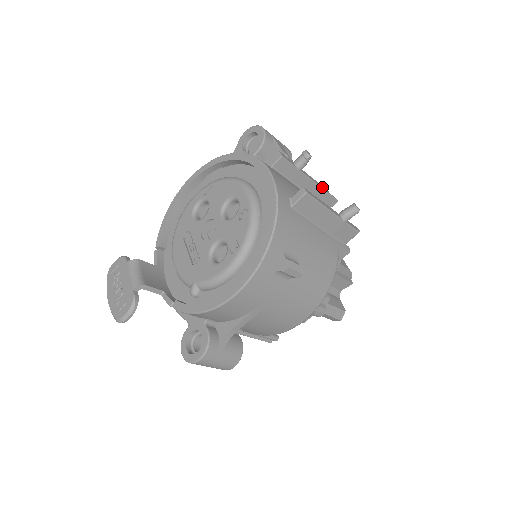
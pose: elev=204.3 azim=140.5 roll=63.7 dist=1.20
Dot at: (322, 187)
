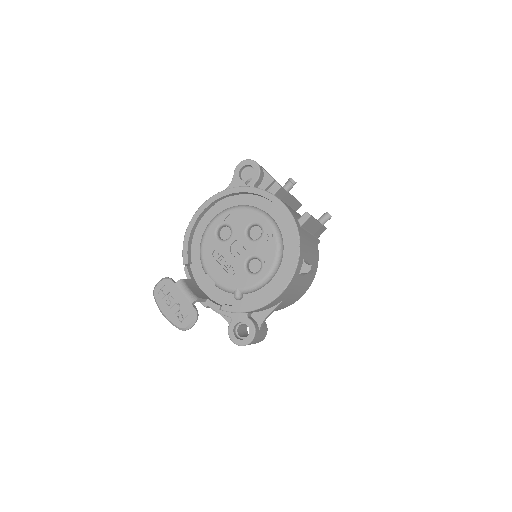
Dot at: (295, 198)
